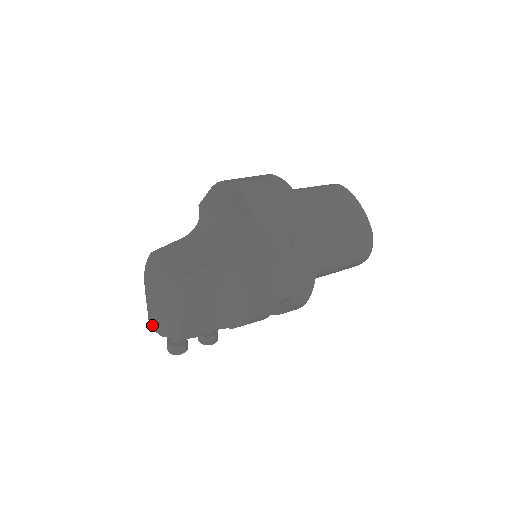
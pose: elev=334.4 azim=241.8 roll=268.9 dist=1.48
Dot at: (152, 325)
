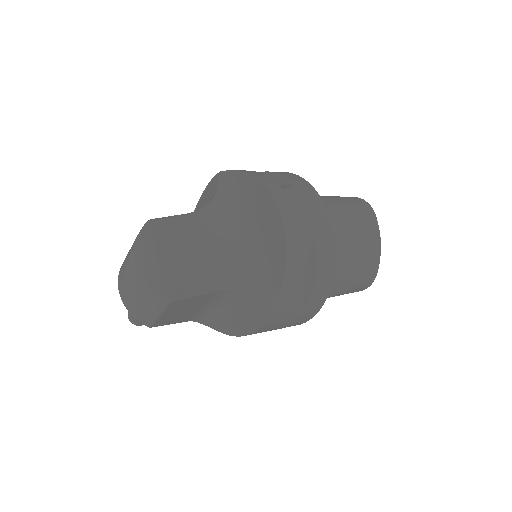
Dot at: (122, 296)
